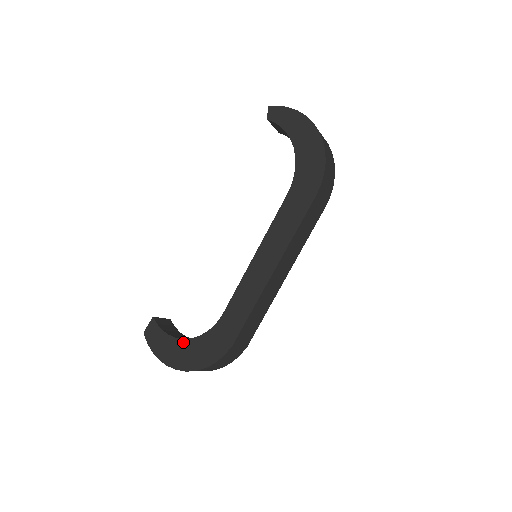
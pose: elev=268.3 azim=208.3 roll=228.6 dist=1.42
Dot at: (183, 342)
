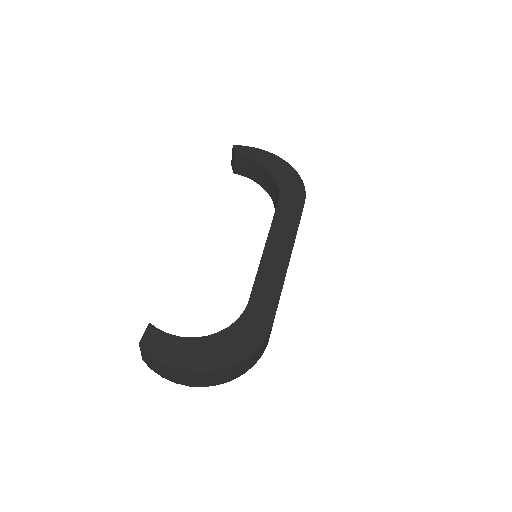
Dot at: (205, 339)
